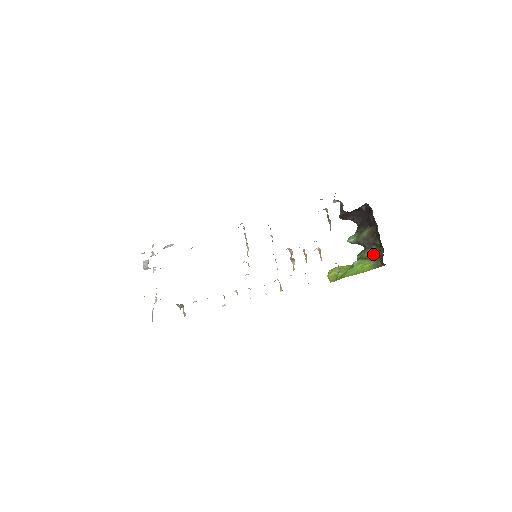
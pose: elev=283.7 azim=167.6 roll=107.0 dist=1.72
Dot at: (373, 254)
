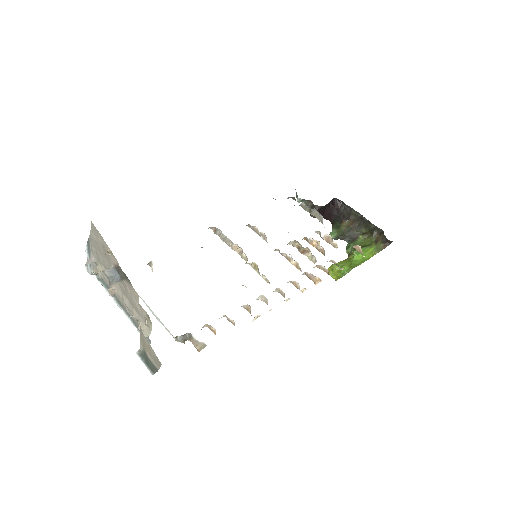
Dot at: (365, 242)
